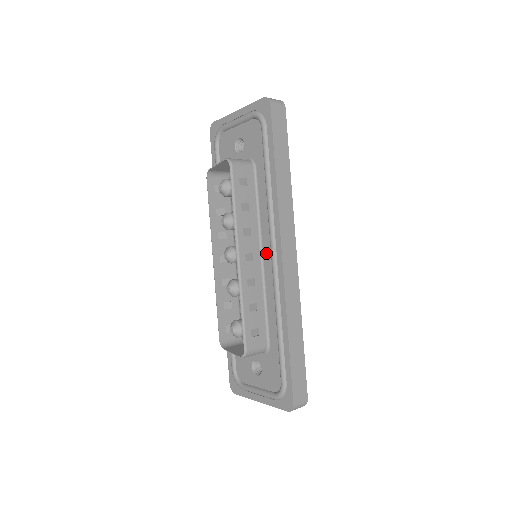
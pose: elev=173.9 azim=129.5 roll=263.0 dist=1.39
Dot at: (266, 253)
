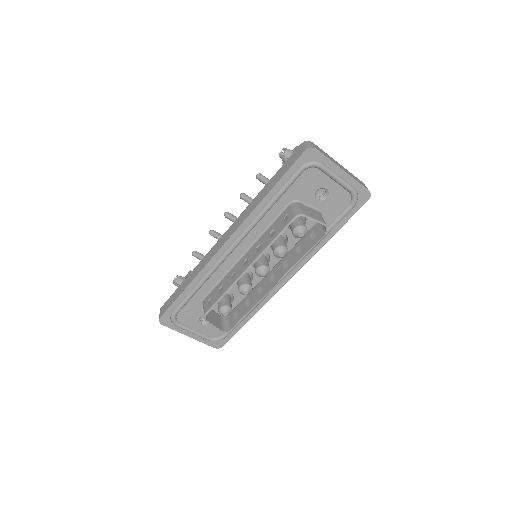
Dot at: occluded
